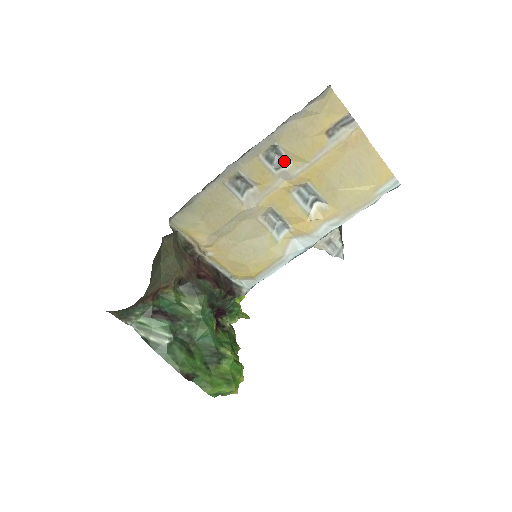
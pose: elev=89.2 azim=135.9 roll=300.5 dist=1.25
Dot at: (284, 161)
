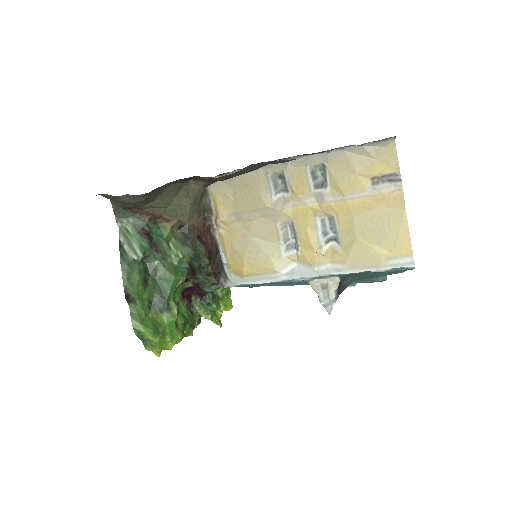
Dot at: (325, 184)
